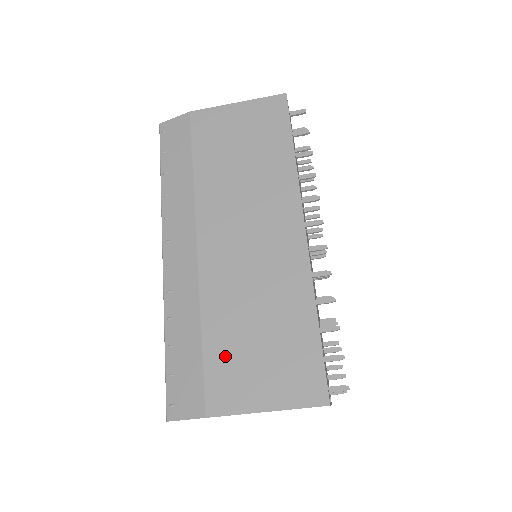
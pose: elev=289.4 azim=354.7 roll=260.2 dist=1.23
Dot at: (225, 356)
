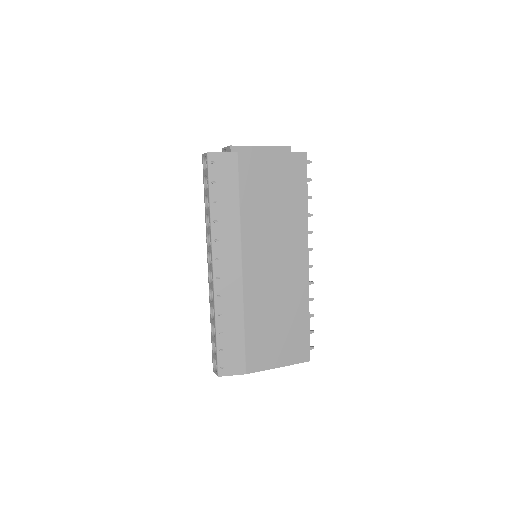
Dot at: (258, 339)
